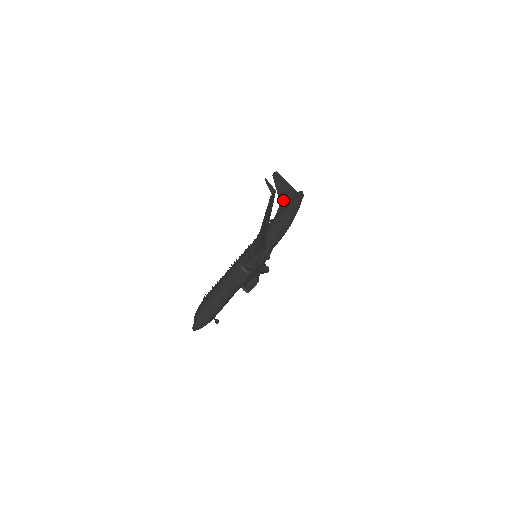
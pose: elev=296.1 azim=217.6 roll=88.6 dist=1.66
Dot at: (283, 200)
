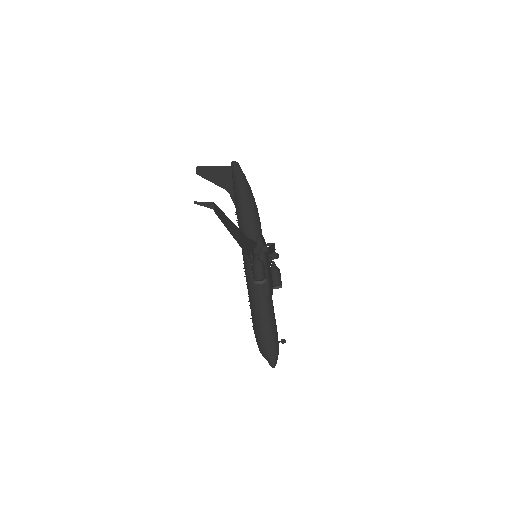
Dot at: (227, 186)
